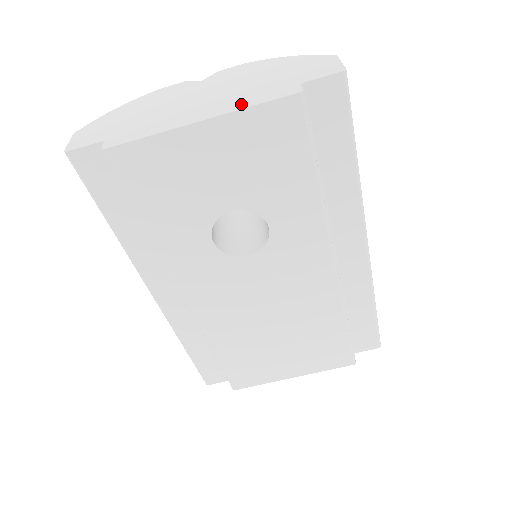
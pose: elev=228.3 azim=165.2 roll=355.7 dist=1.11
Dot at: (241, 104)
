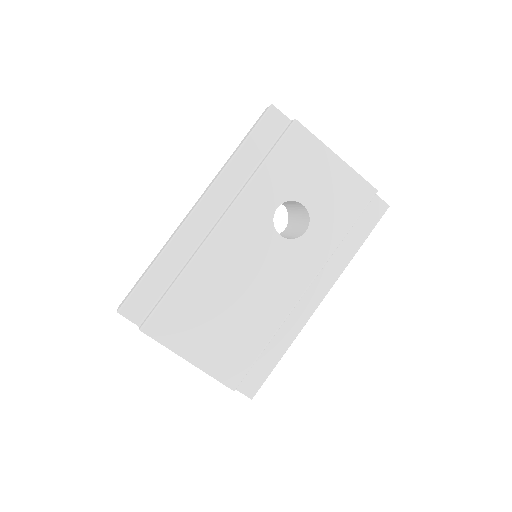
Dot at: occluded
